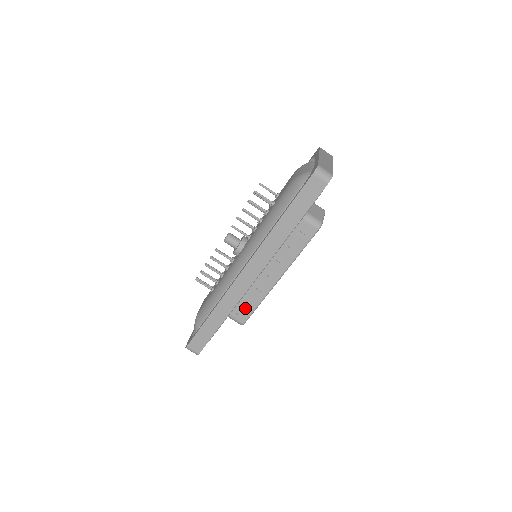
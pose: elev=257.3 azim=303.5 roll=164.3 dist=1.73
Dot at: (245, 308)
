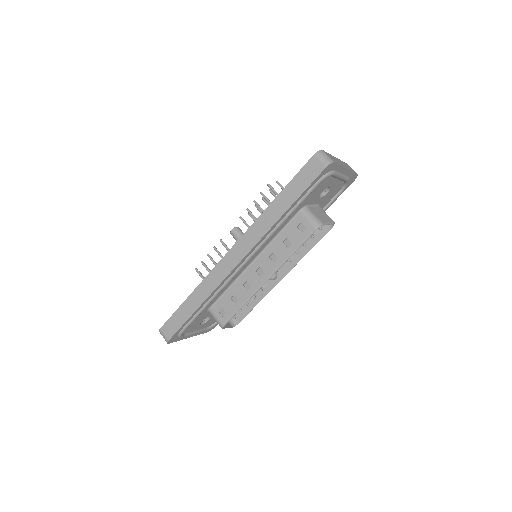
Dot at: (228, 306)
